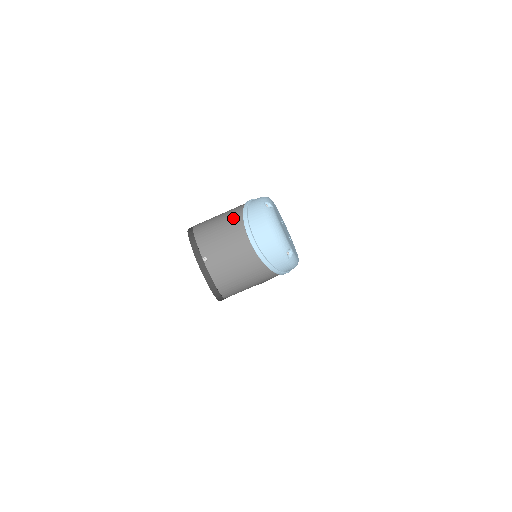
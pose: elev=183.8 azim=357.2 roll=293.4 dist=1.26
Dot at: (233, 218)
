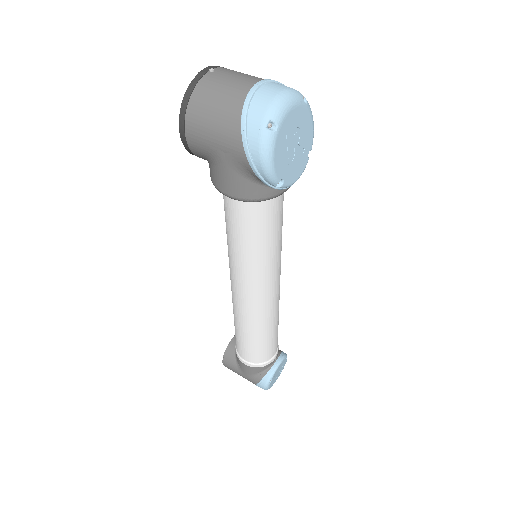
Dot at: occluded
